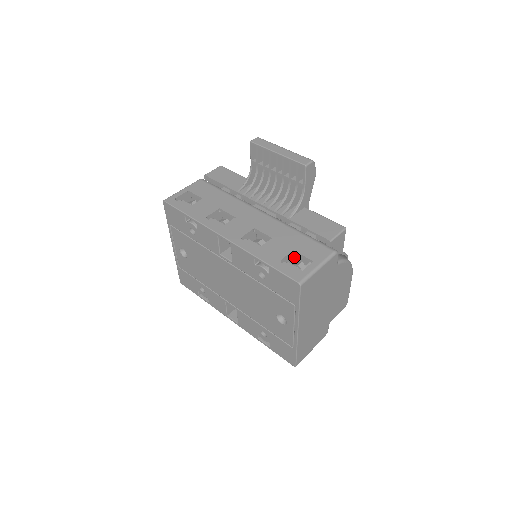
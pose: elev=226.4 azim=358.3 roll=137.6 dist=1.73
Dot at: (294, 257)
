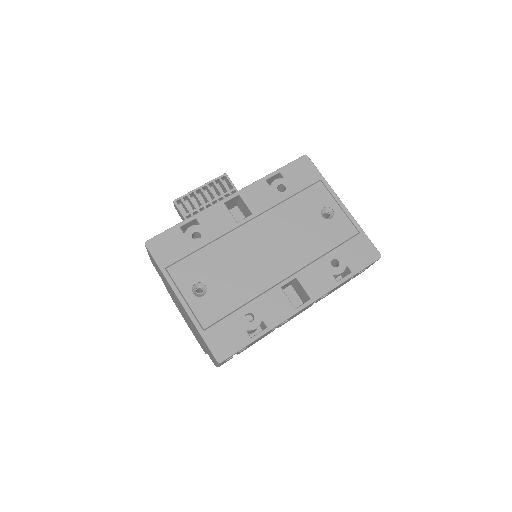
Dot at: occluded
